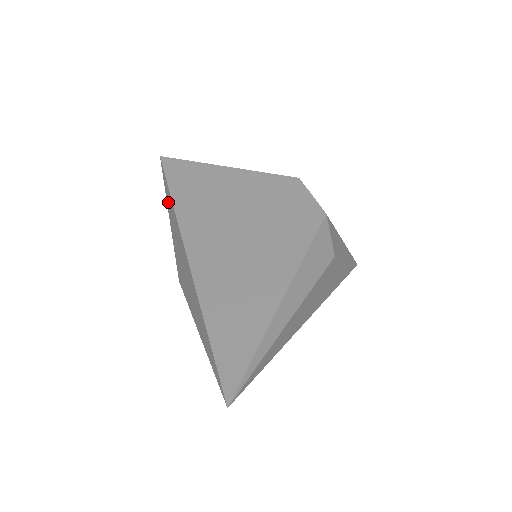
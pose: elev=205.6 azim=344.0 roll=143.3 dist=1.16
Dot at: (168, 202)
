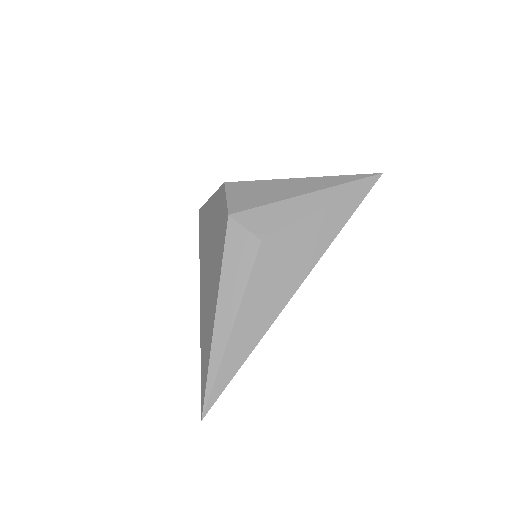
Dot at: occluded
